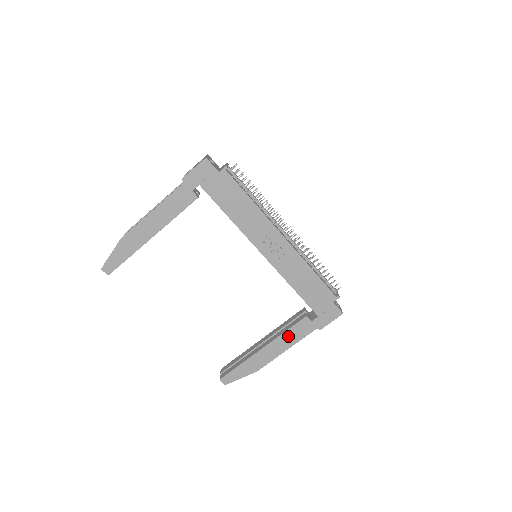
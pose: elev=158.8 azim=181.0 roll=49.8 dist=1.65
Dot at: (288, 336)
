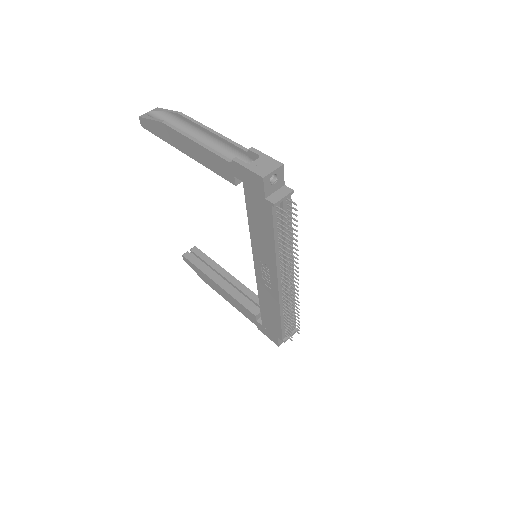
Dot at: (237, 303)
